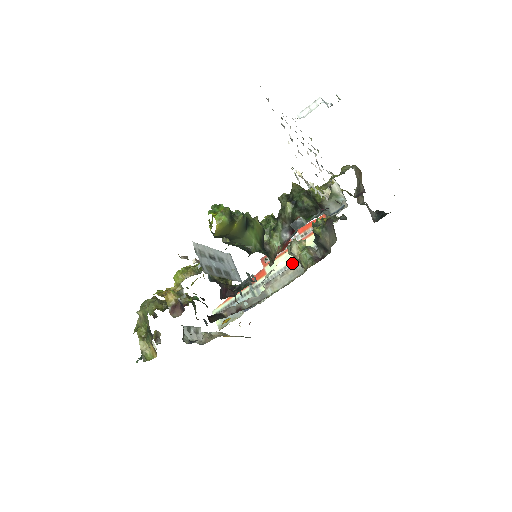
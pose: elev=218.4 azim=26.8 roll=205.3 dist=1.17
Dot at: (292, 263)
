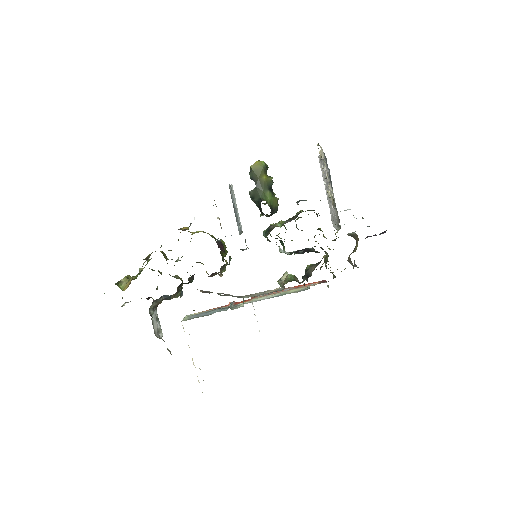
Dot at: occluded
